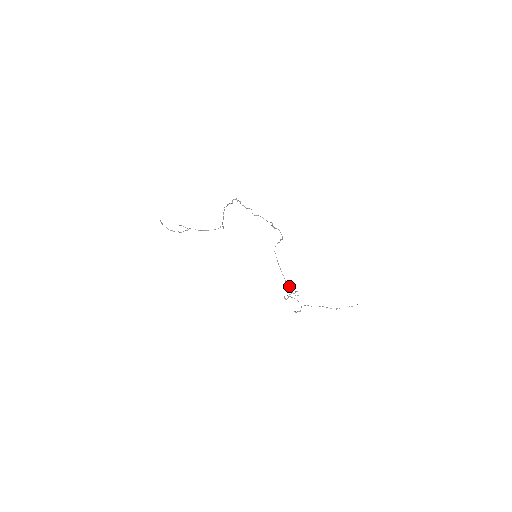
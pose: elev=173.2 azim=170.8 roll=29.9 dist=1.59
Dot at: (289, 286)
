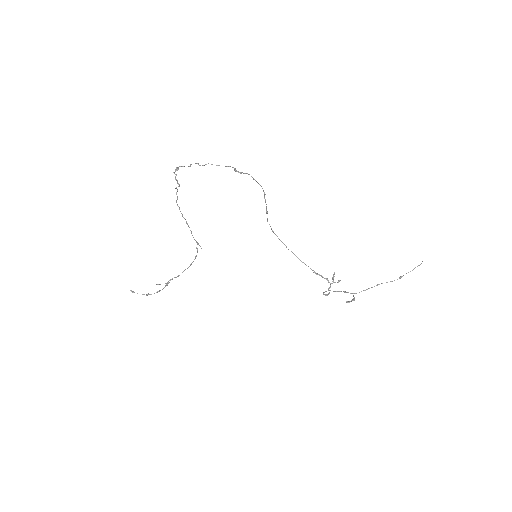
Dot at: (321, 276)
